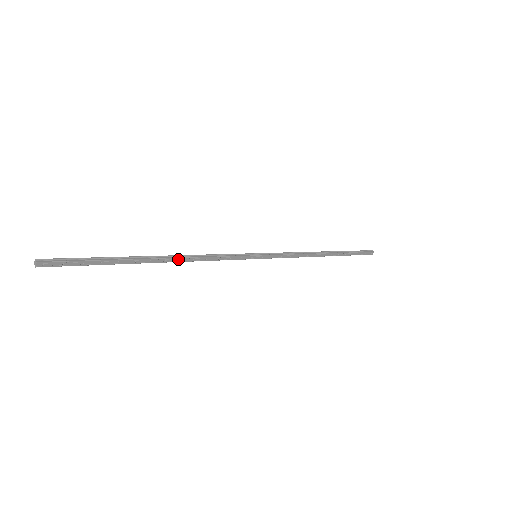
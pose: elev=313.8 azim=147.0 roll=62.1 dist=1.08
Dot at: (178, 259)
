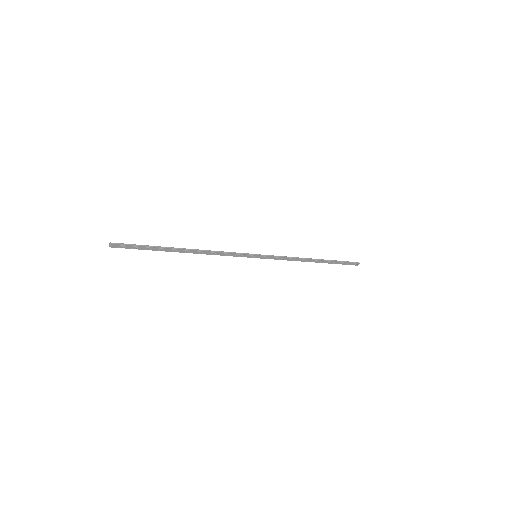
Dot at: (198, 252)
